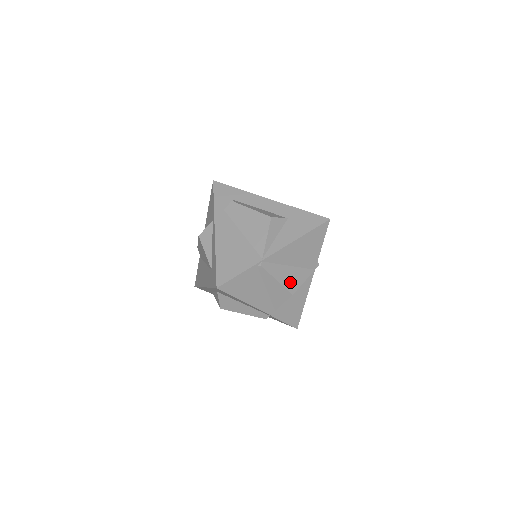
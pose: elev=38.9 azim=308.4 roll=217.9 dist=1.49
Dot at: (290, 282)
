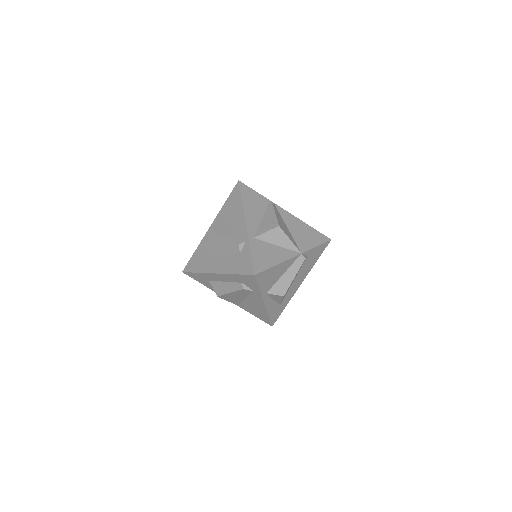
Dot at: (282, 226)
